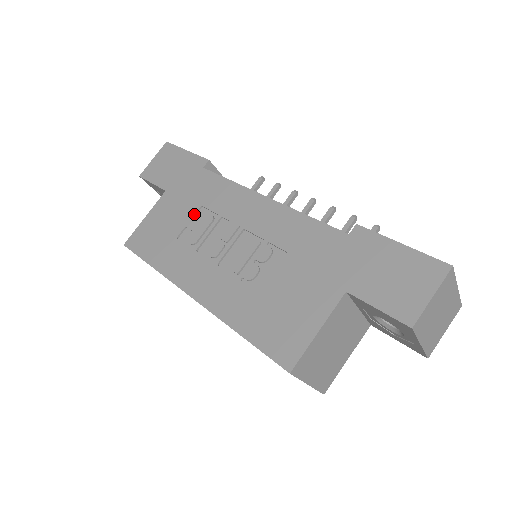
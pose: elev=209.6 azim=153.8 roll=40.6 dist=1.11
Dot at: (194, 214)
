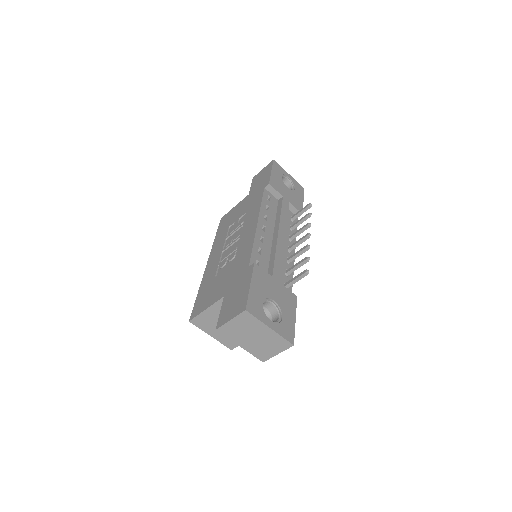
Dot at: (241, 216)
